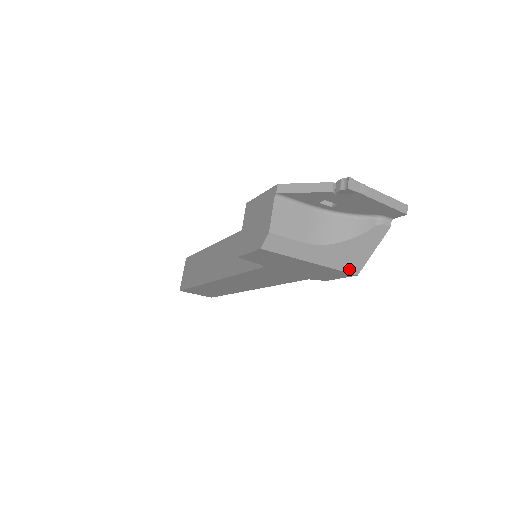
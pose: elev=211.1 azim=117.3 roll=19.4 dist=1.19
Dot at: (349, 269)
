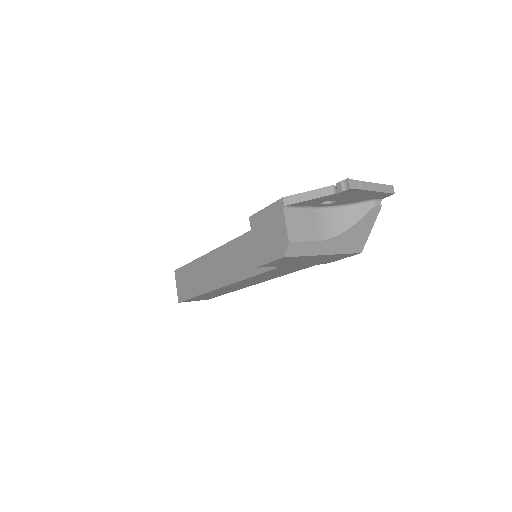
Dot at: (354, 250)
